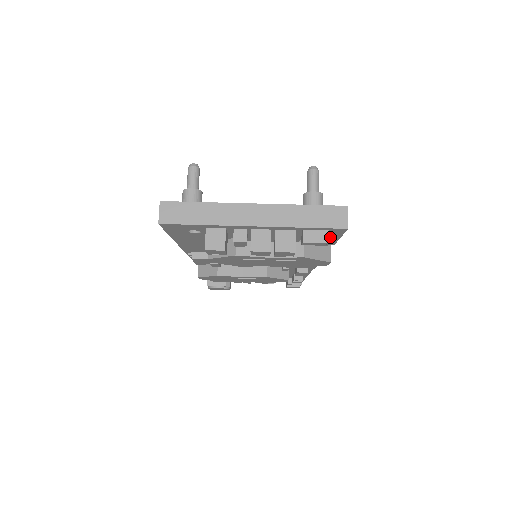
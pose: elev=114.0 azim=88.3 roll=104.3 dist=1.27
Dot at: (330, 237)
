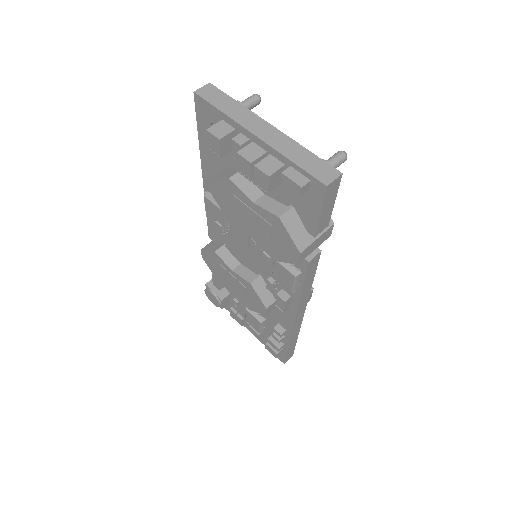
Dot at: (312, 208)
